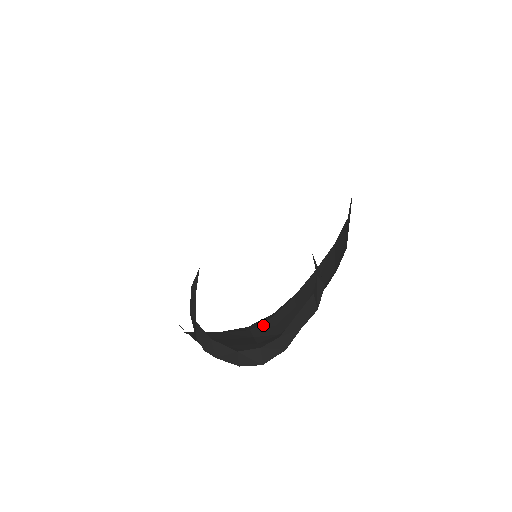
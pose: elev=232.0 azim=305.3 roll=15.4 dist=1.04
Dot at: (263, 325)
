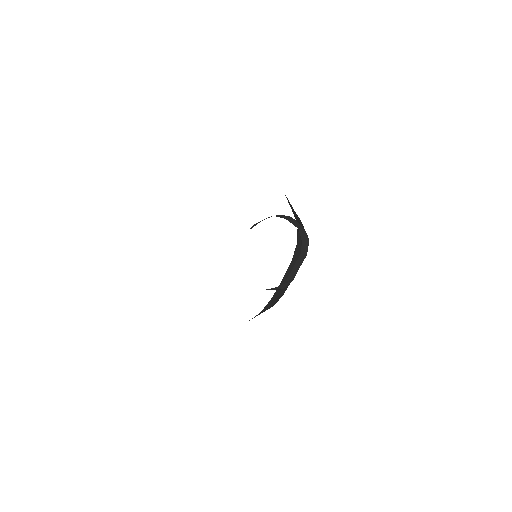
Dot at: occluded
